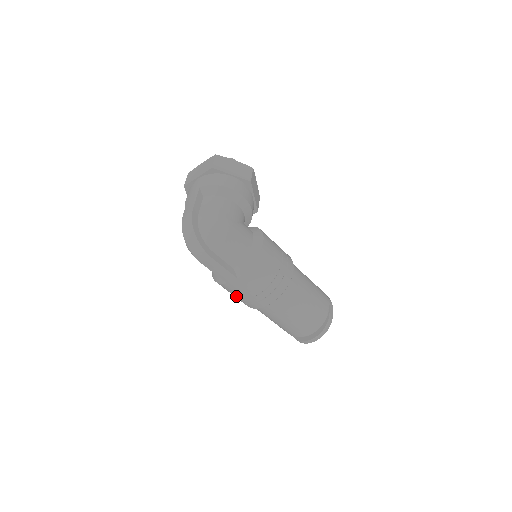
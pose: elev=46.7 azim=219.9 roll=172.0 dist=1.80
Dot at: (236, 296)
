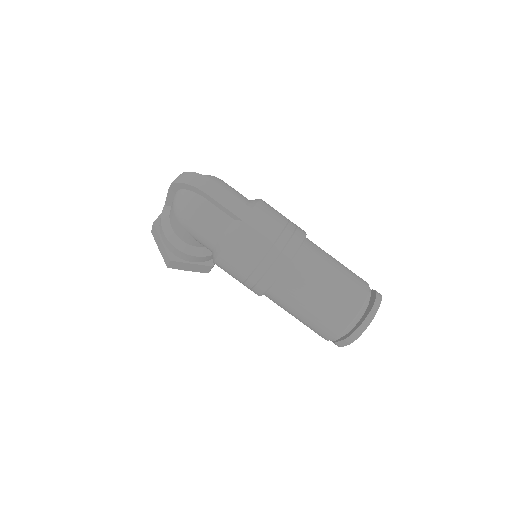
Dot at: (259, 251)
